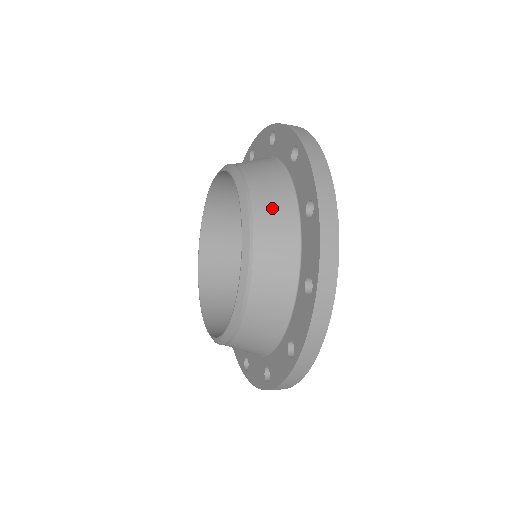
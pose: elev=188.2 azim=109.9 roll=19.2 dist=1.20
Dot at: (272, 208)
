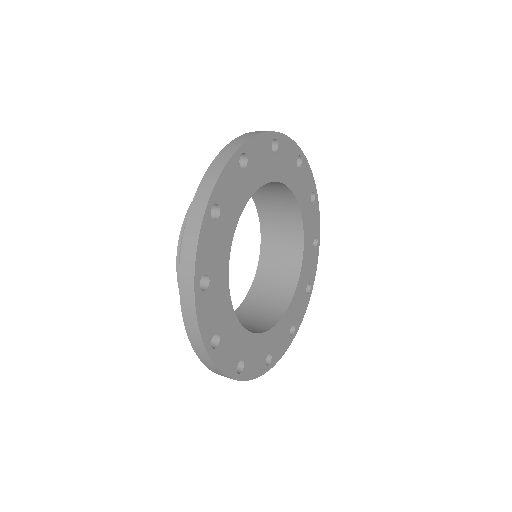
Dot at: occluded
